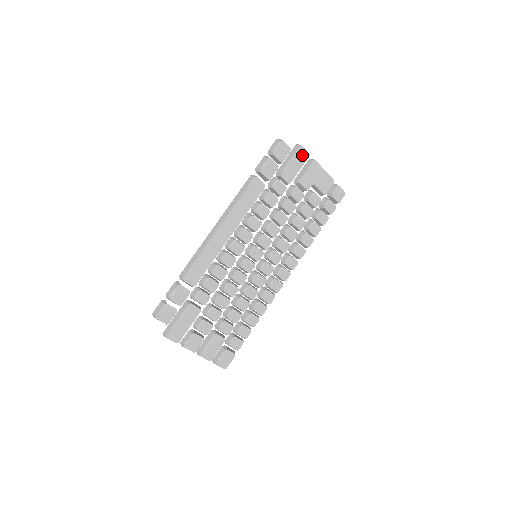
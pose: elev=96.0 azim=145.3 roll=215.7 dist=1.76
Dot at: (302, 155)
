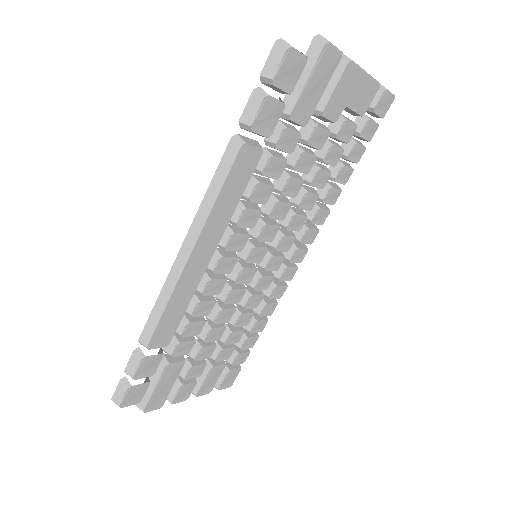
Dot at: (328, 61)
